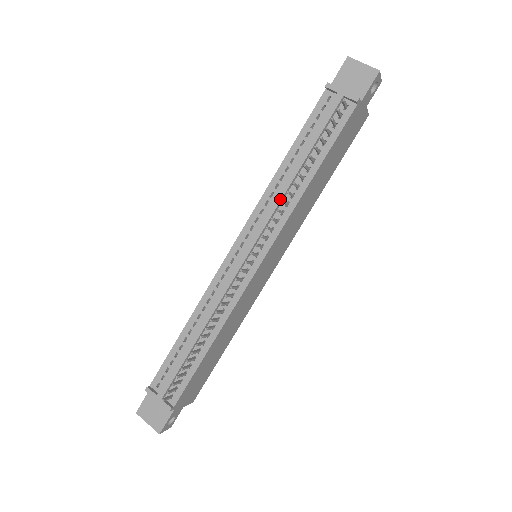
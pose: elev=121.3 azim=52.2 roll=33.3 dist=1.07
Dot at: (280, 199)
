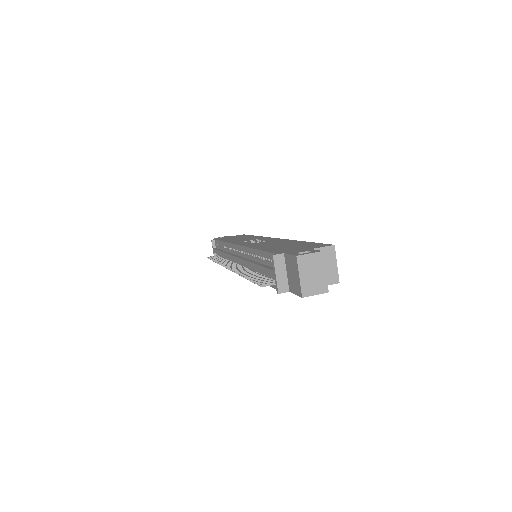
Dot at: (246, 265)
